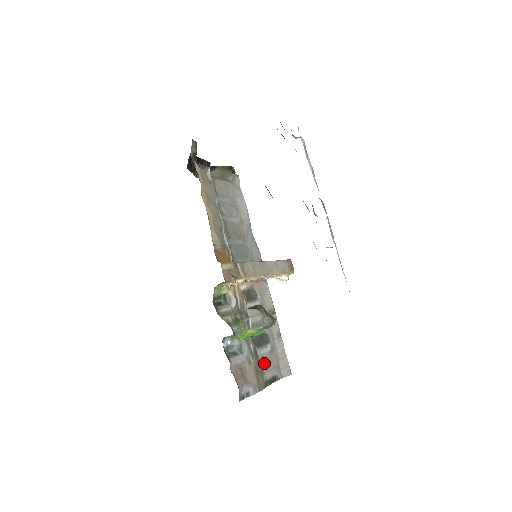
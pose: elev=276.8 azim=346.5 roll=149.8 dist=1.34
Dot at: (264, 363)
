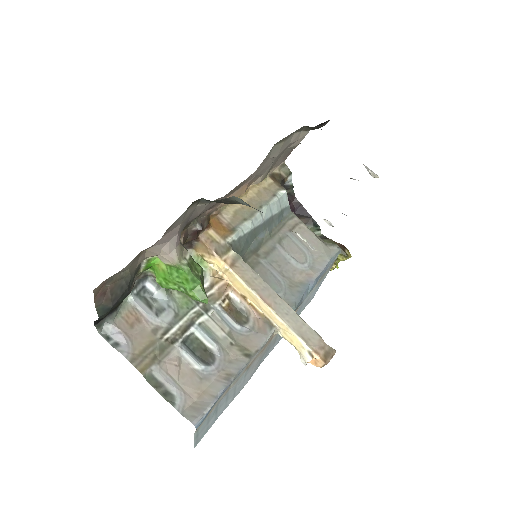
Dot at: (173, 362)
